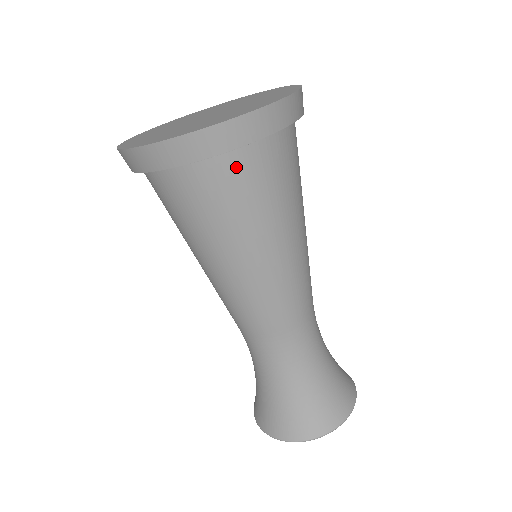
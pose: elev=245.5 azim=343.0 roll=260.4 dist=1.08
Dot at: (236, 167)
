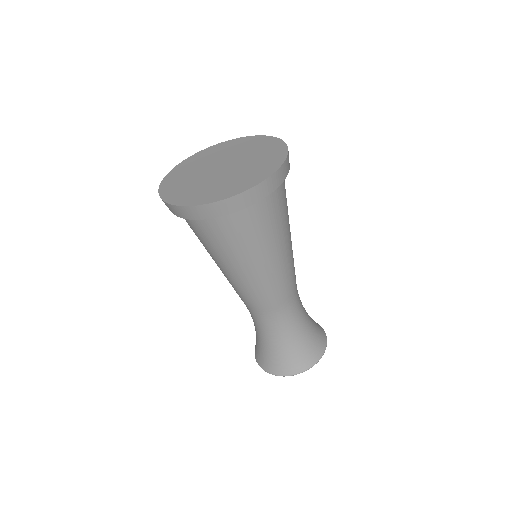
Dot at: (212, 224)
